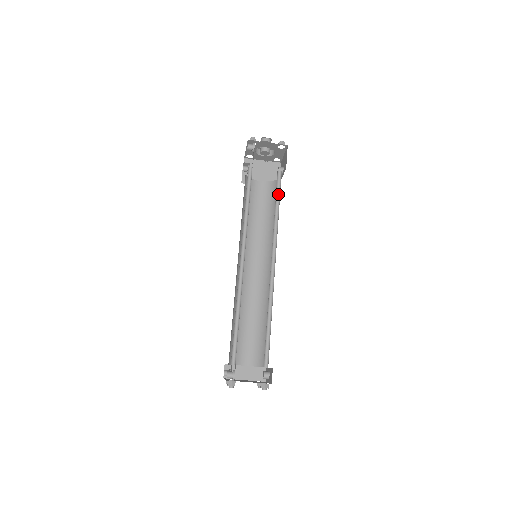
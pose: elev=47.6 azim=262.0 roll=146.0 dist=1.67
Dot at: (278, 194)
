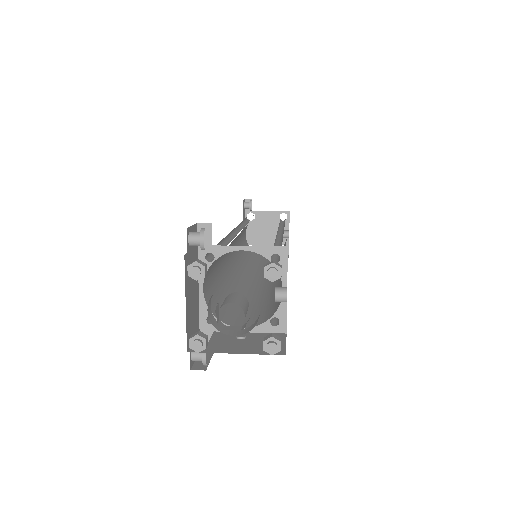
Dot at: occluded
